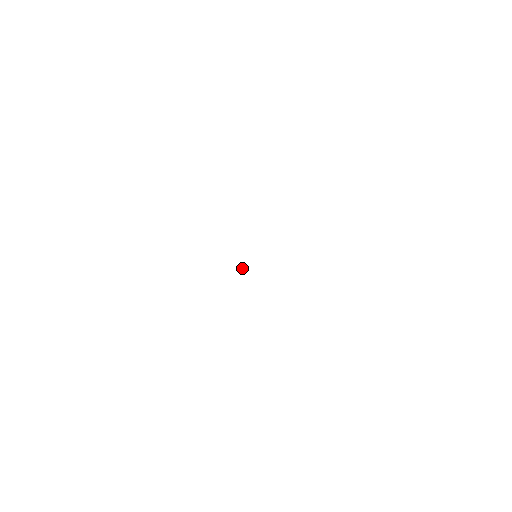
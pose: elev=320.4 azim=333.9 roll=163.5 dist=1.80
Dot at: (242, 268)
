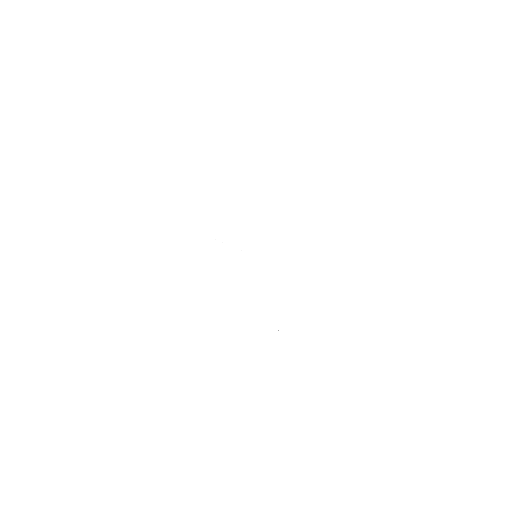
Dot at: occluded
